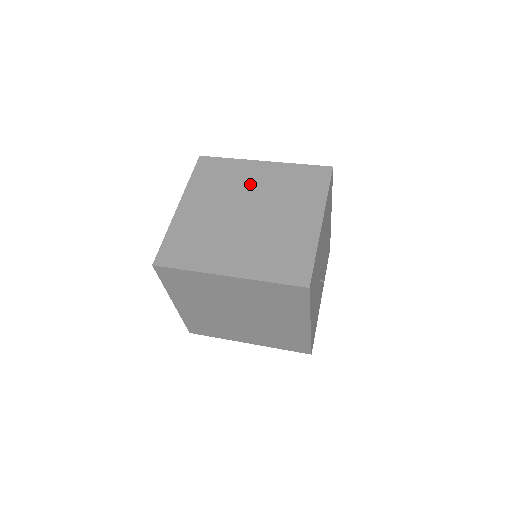
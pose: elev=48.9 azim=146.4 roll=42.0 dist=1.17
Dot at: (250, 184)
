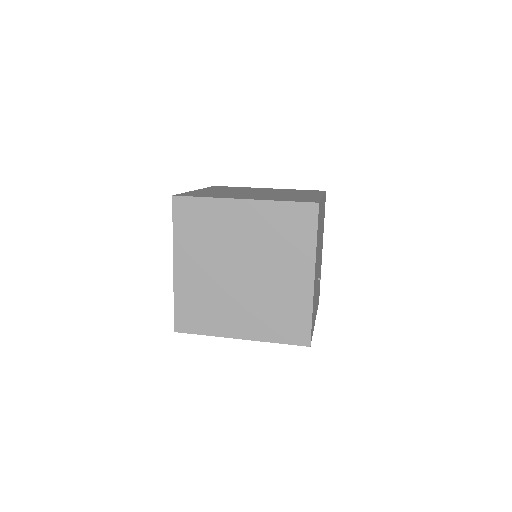
Dot at: (258, 190)
